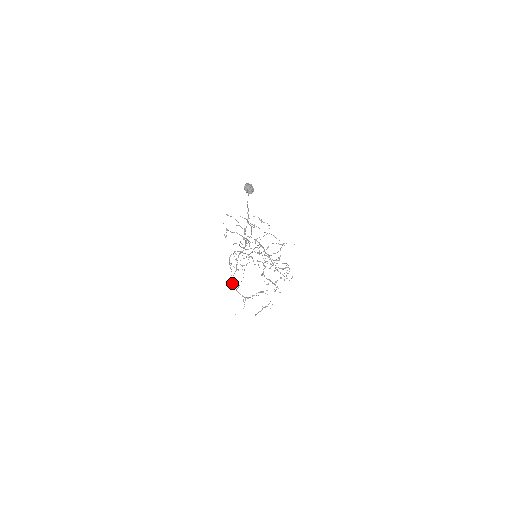
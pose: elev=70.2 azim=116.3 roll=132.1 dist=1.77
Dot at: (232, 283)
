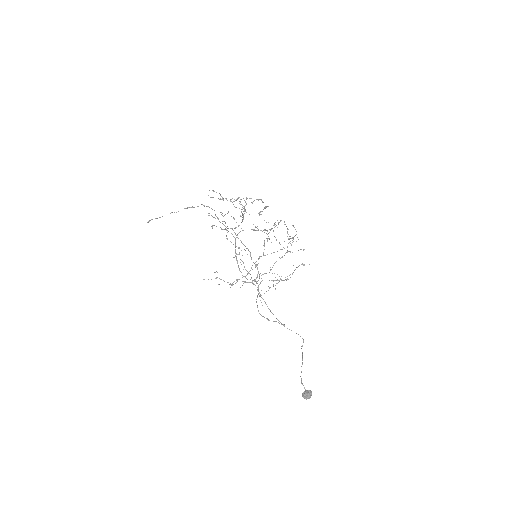
Dot at: occluded
